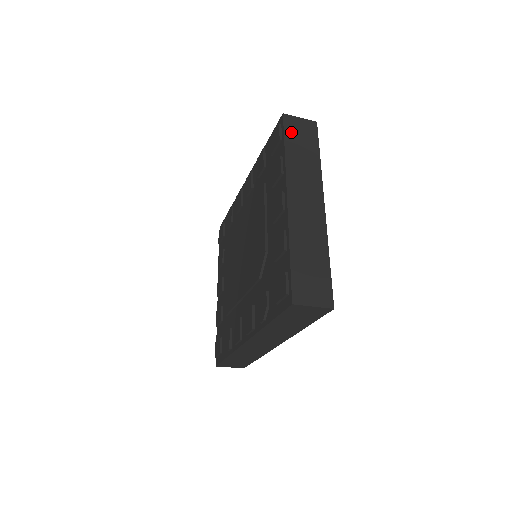
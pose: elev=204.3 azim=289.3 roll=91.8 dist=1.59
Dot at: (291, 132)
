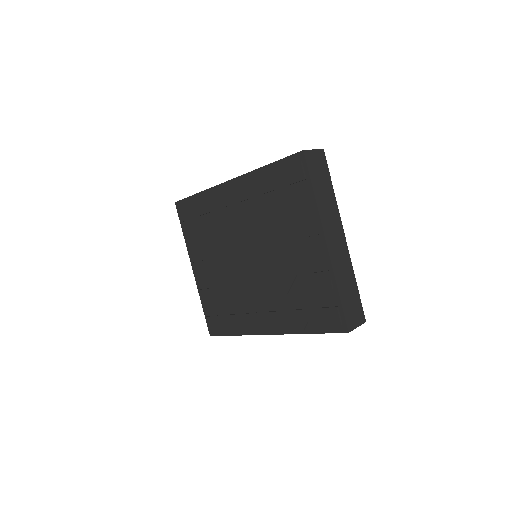
Dot at: (313, 170)
